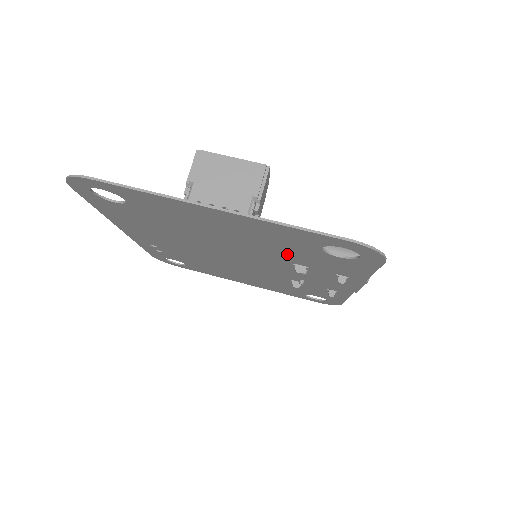
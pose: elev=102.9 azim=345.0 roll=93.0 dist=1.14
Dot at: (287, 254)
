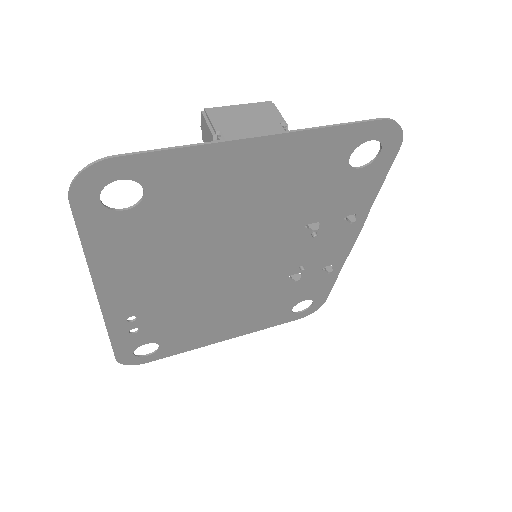
Dot at: (306, 204)
